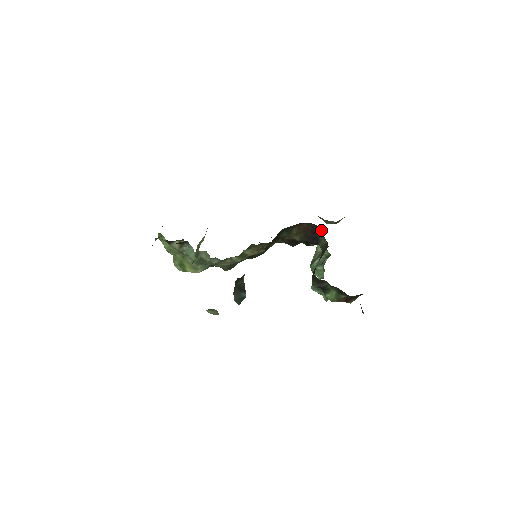
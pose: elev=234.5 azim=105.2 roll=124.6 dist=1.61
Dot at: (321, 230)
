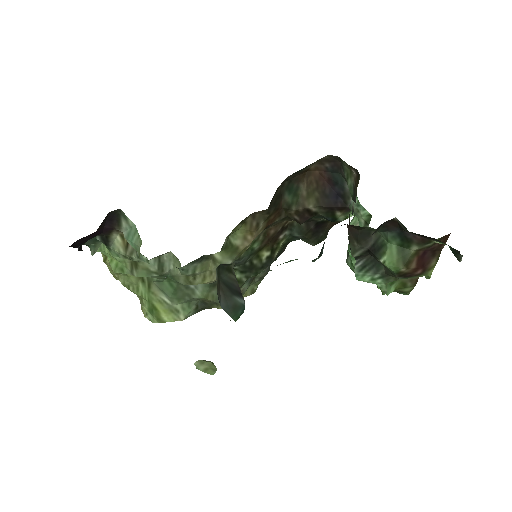
Dot at: (342, 164)
